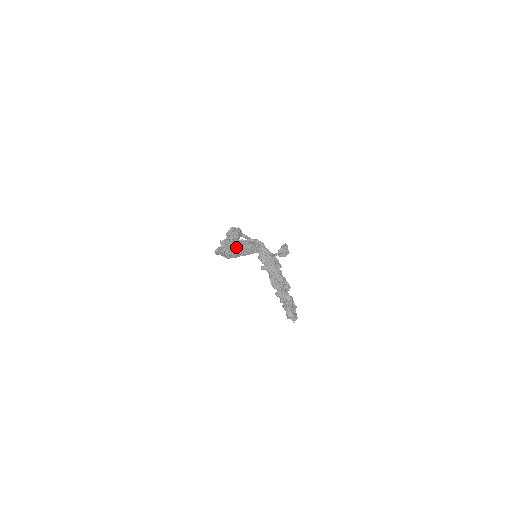
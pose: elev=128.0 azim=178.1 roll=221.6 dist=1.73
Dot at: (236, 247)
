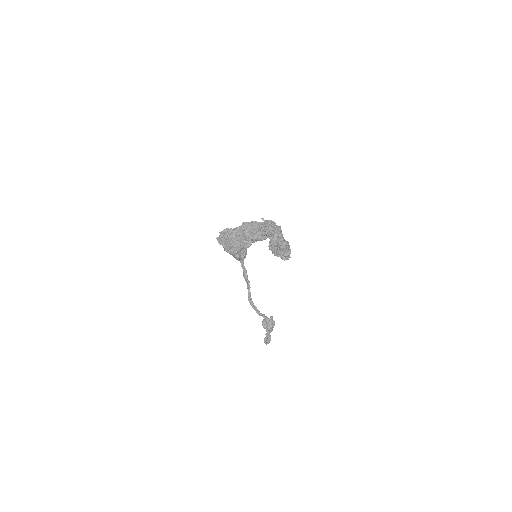
Dot at: (245, 228)
